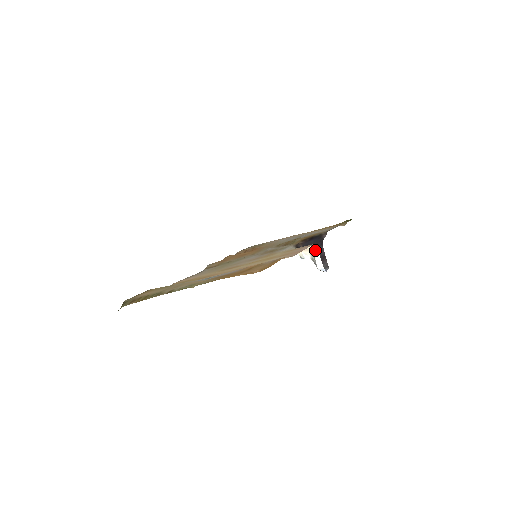
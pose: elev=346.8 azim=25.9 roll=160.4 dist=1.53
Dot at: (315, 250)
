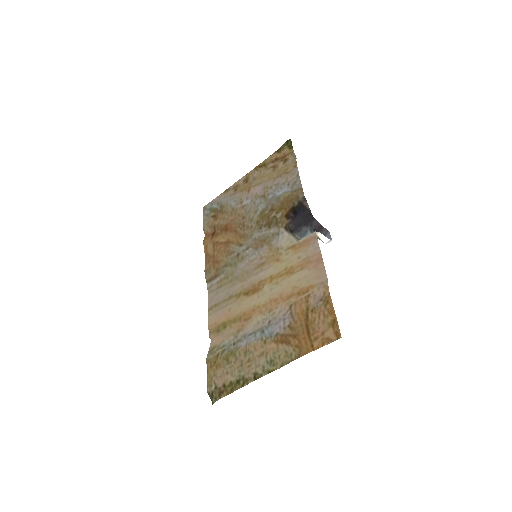
Dot at: (317, 234)
